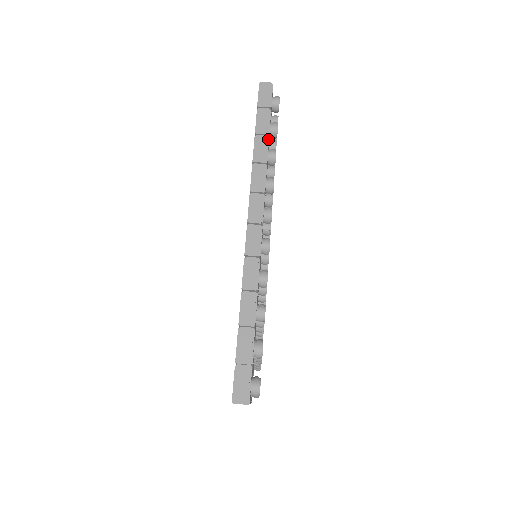
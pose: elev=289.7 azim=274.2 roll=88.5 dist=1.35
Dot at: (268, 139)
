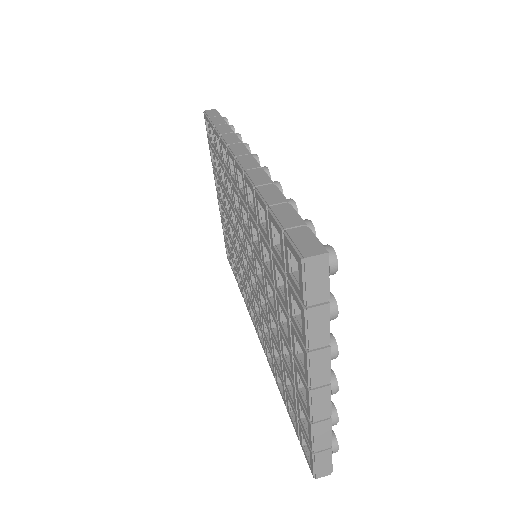
Dot at: (228, 125)
